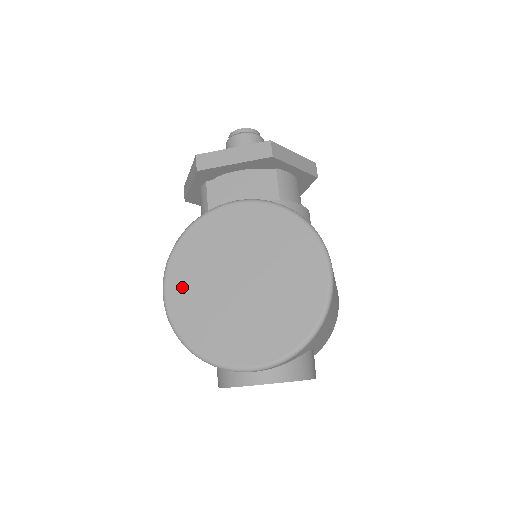
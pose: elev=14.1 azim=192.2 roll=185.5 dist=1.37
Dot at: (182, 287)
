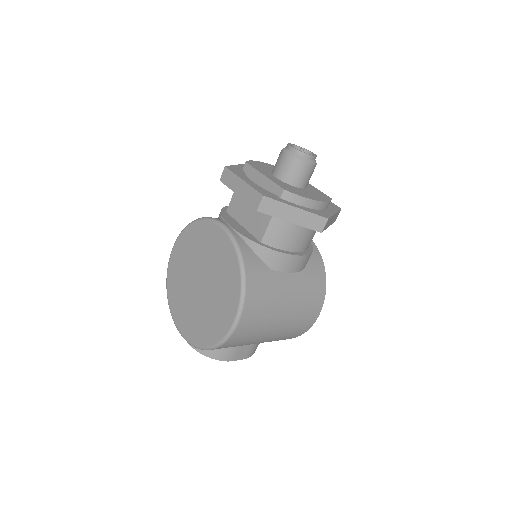
Dot at: (178, 256)
